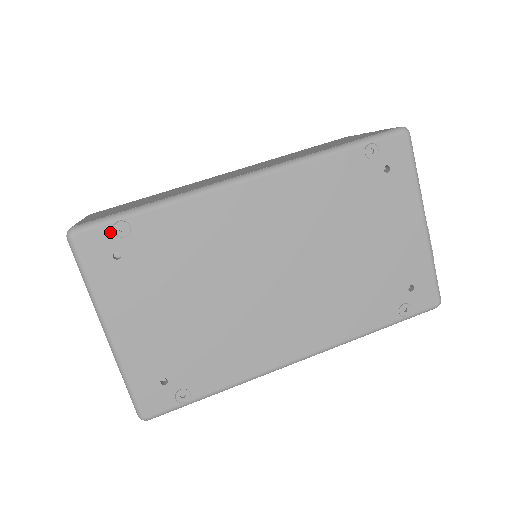
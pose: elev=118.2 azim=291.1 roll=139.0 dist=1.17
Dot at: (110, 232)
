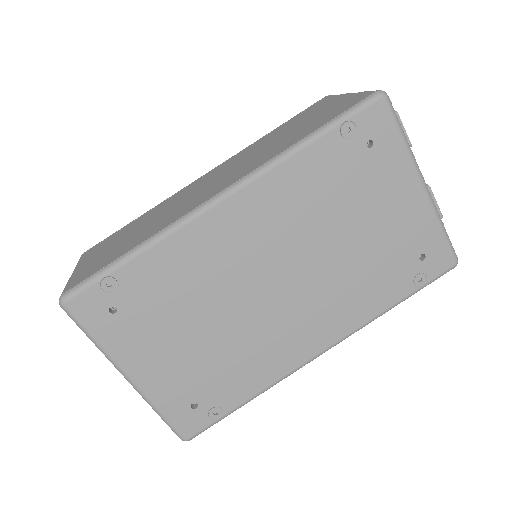
Dot at: (99, 291)
